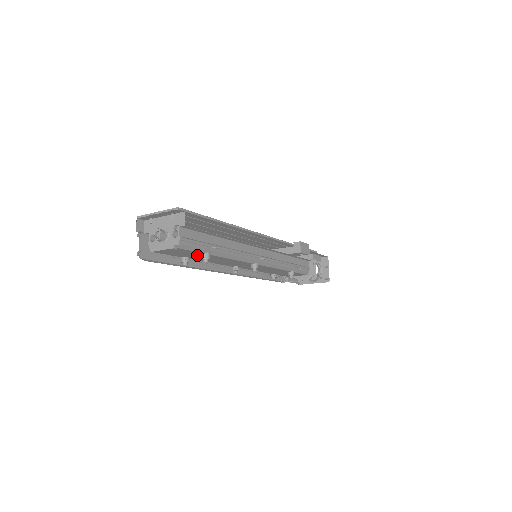
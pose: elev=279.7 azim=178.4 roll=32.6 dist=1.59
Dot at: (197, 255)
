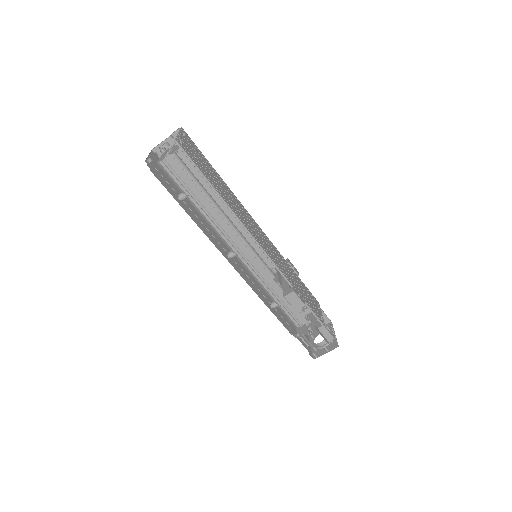
Dot at: occluded
